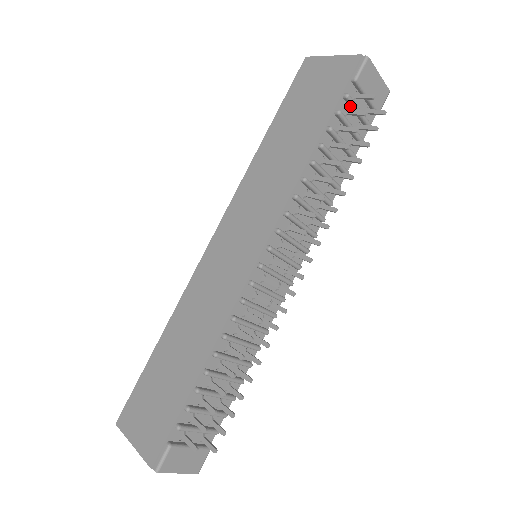
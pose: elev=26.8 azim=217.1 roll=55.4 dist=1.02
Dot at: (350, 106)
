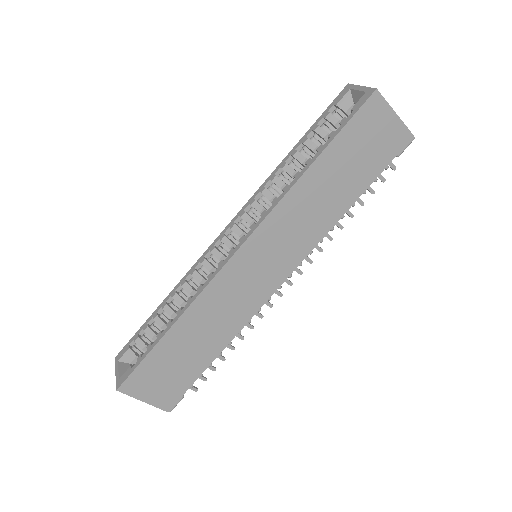
Dot at: occluded
